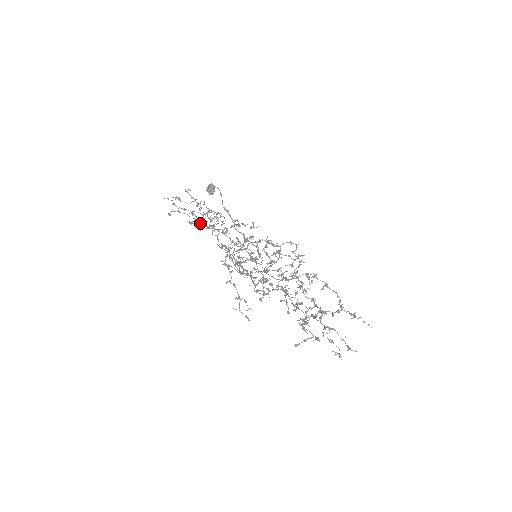
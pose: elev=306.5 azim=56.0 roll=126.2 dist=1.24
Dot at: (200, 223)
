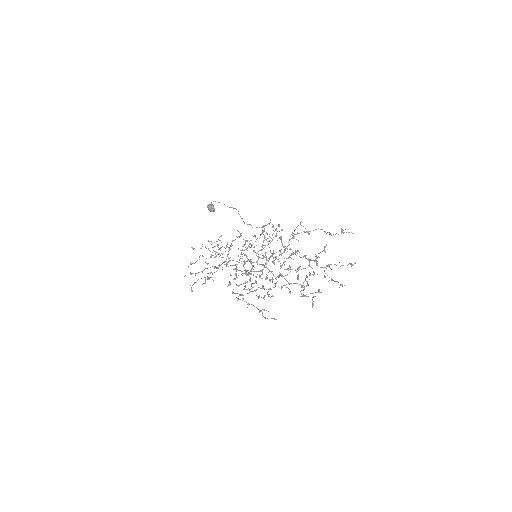
Dot at: occluded
